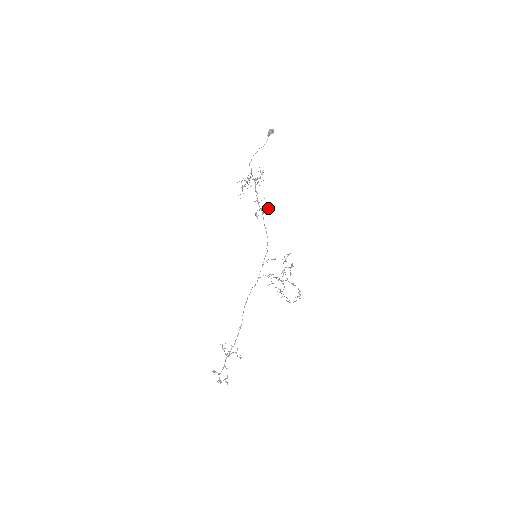
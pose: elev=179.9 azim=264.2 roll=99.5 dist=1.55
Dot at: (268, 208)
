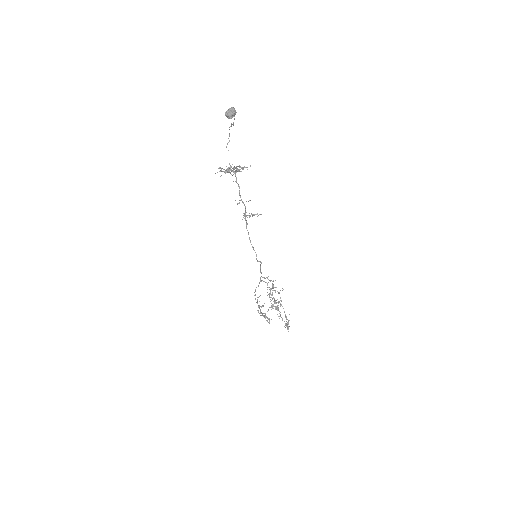
Dot at: (253, 215)
